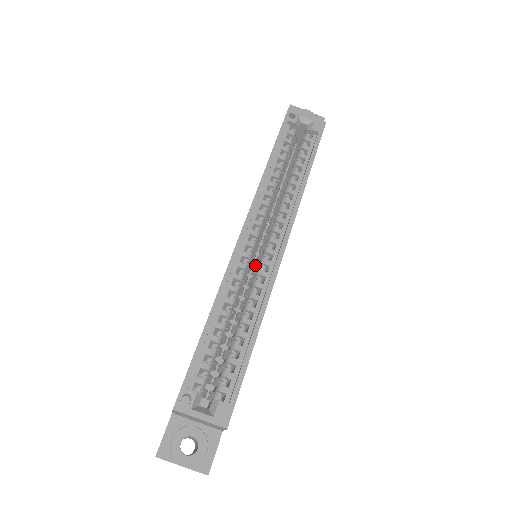
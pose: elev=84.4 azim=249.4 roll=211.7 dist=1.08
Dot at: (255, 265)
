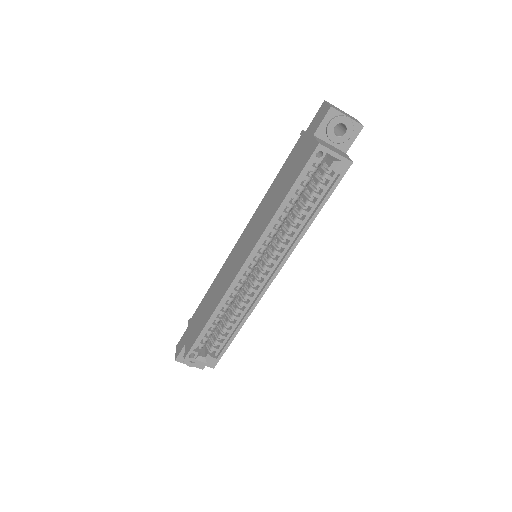
Dot at: occluded
